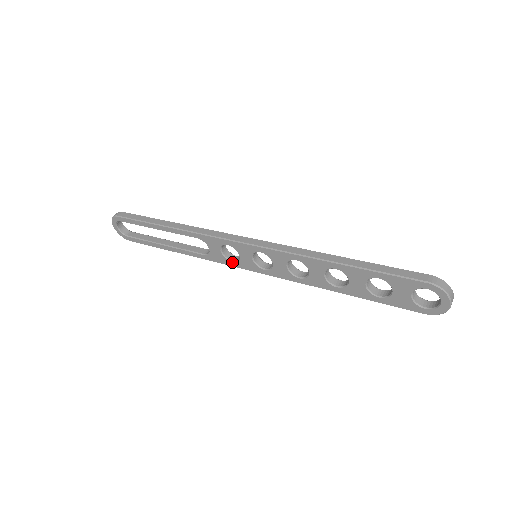
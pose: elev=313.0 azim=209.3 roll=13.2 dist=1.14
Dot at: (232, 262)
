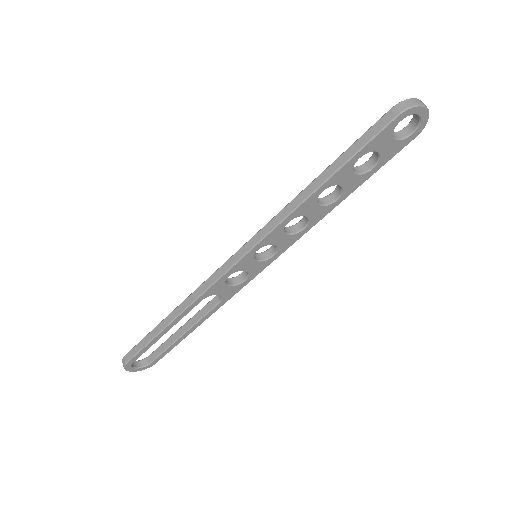
Dot at: (245, 281)
